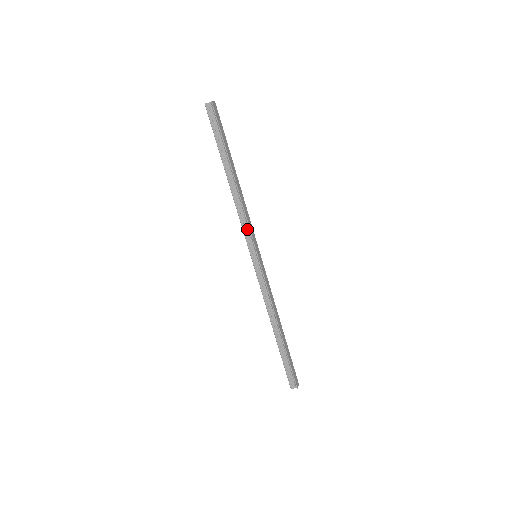
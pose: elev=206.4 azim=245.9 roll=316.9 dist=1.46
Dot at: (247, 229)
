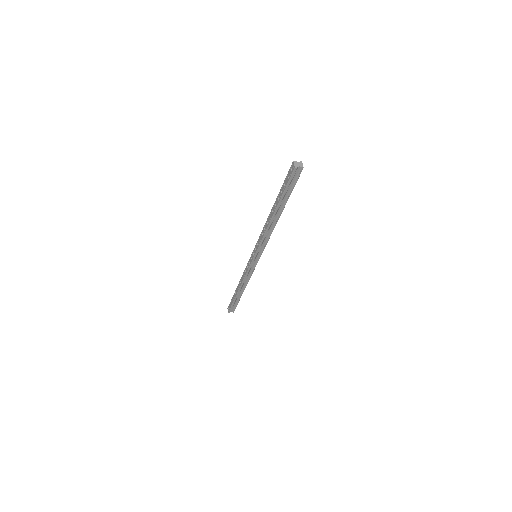
Dot at: (263, 244)
